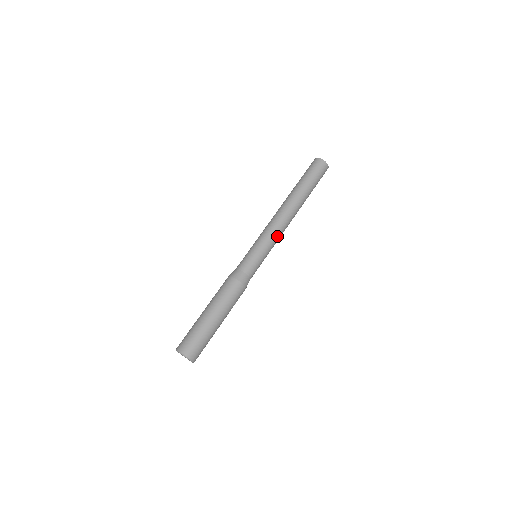
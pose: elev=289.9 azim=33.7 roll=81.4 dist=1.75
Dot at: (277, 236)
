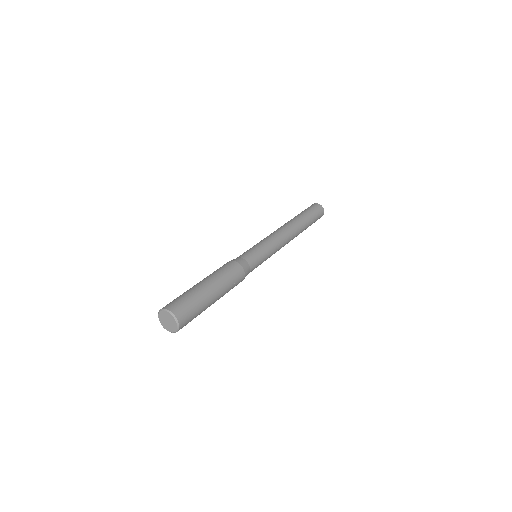
Dot at: (278, 242)
